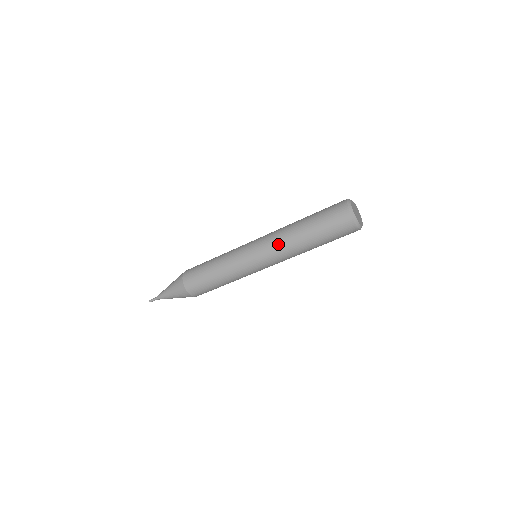
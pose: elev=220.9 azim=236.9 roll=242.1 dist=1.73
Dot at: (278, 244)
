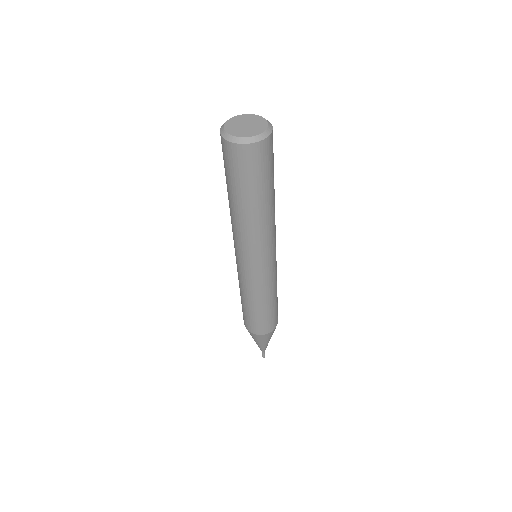
Dot at: occluded
